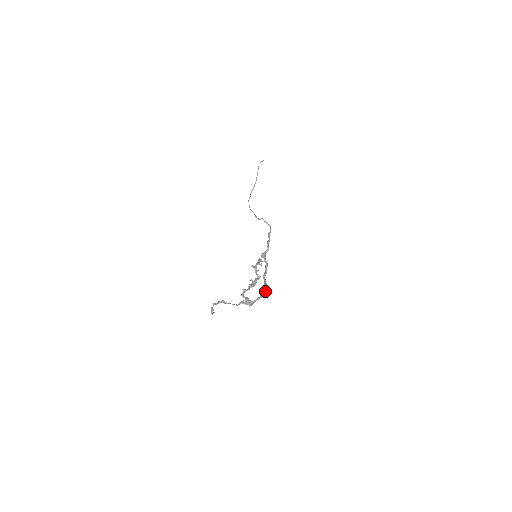
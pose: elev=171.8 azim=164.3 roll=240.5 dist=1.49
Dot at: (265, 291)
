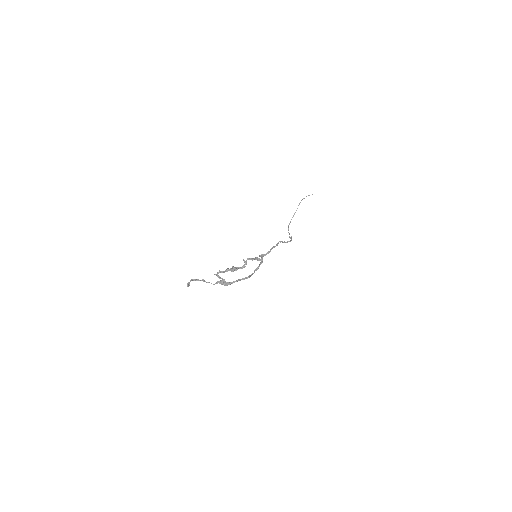
Dot at: (245, 278)
